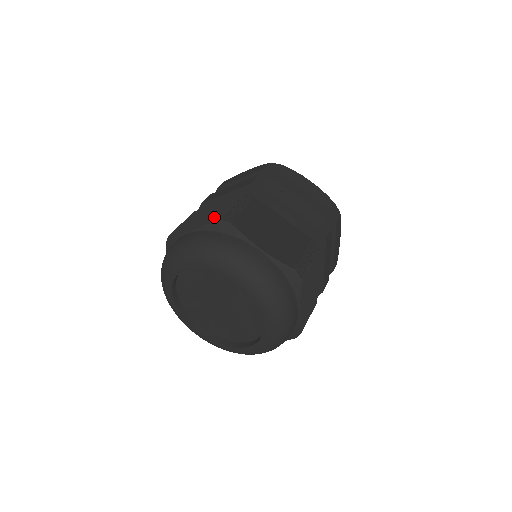
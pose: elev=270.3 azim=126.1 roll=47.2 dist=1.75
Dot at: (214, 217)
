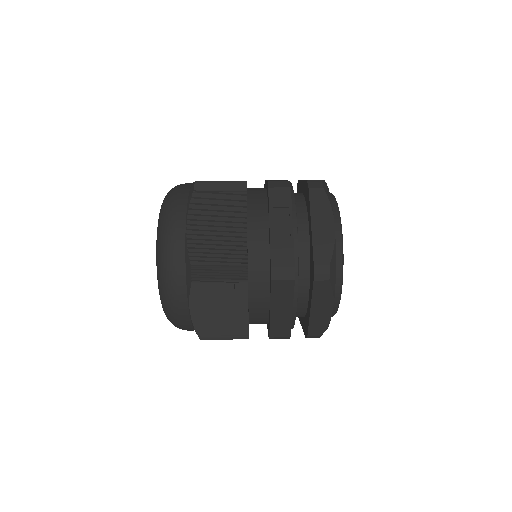
Dot at: occluded
